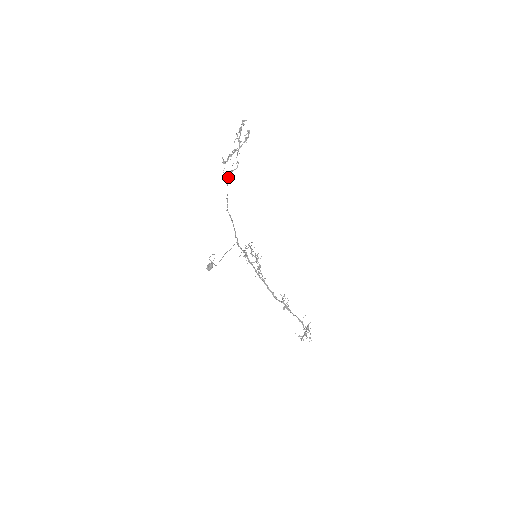
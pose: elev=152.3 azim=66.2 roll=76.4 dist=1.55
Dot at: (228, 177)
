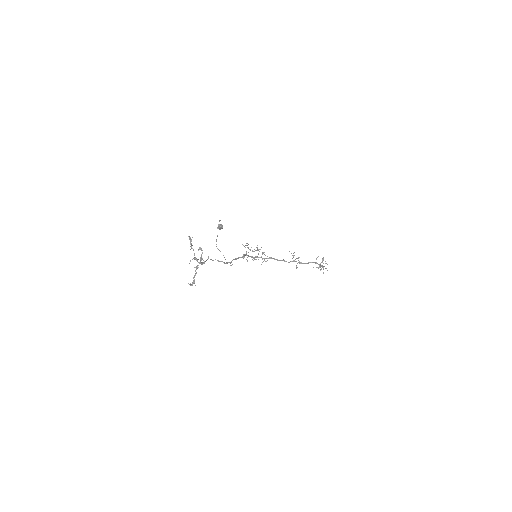
Dot at: occluded
